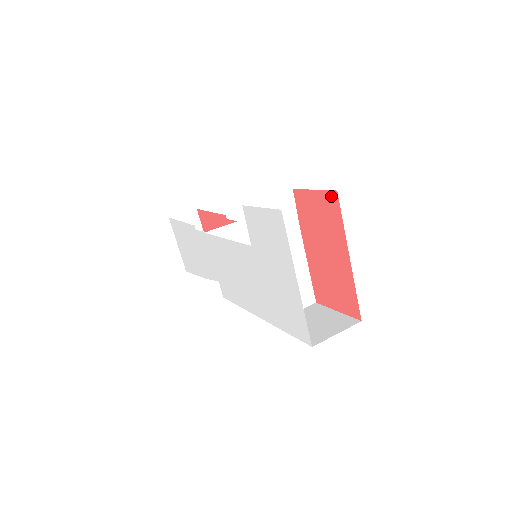
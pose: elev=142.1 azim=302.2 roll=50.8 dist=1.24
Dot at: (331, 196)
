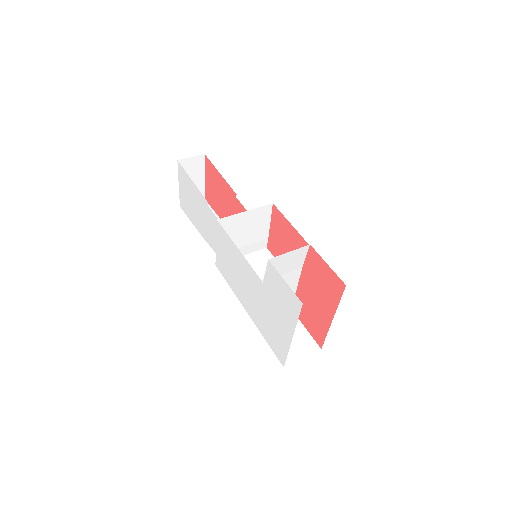
Dot at: (339, 282)
